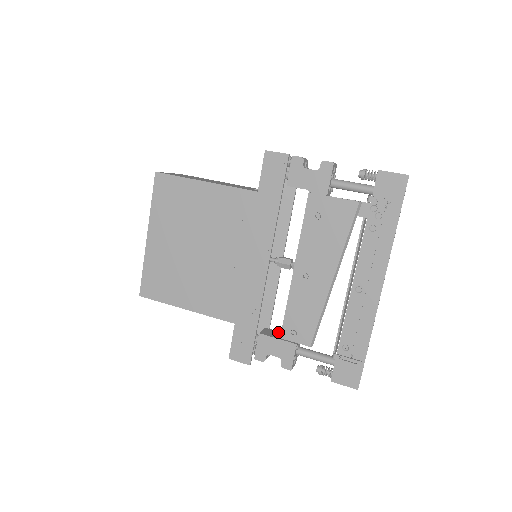
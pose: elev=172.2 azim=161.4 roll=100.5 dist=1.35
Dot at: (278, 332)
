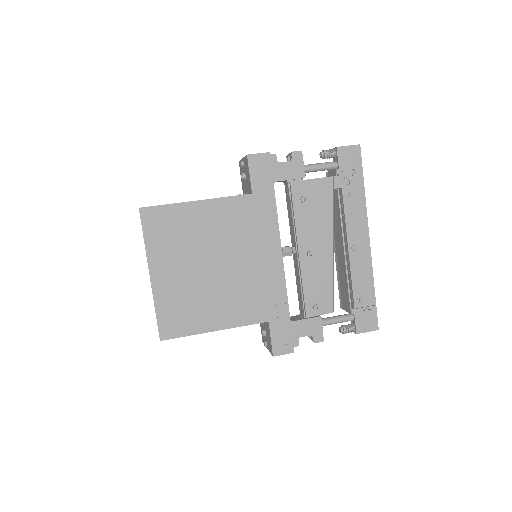
Dot at: (295, 316)
